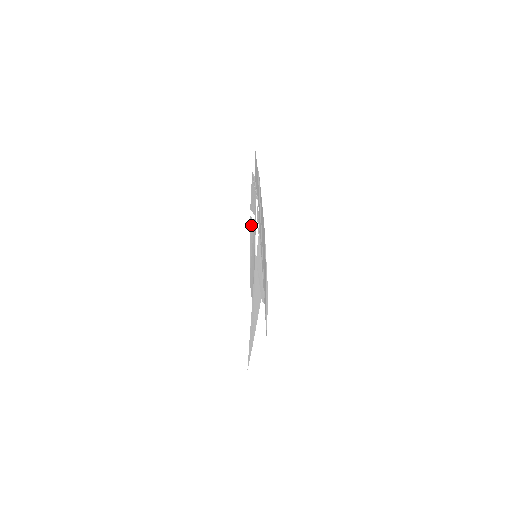
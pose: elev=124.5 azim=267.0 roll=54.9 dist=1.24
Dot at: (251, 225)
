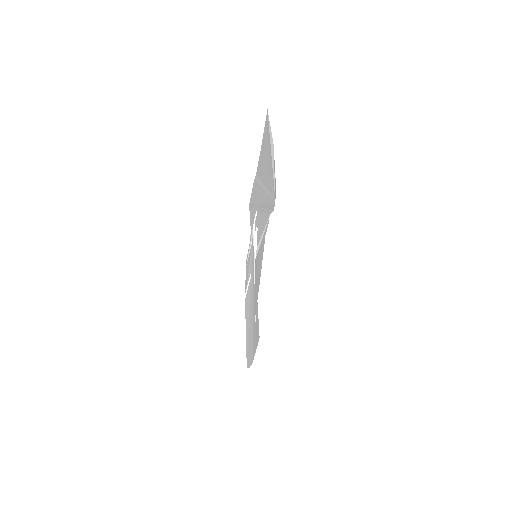
Dot at: (247, 298)
